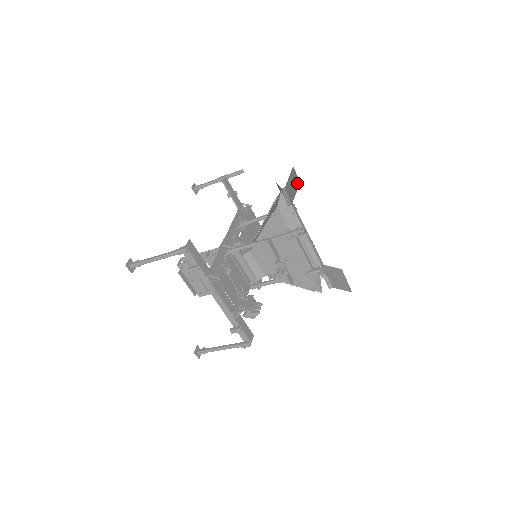
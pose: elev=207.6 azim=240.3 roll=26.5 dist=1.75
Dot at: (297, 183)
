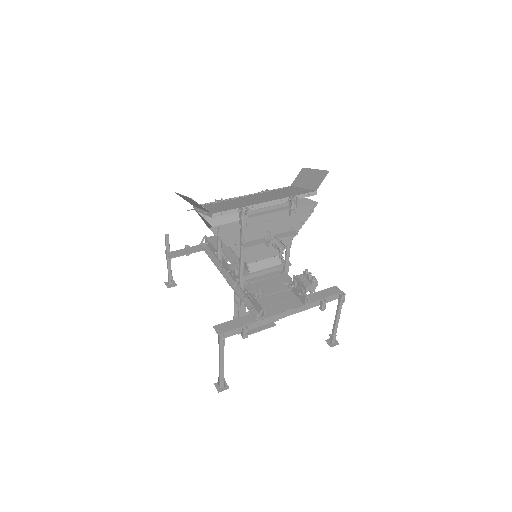
Dot at: (191, 200)
